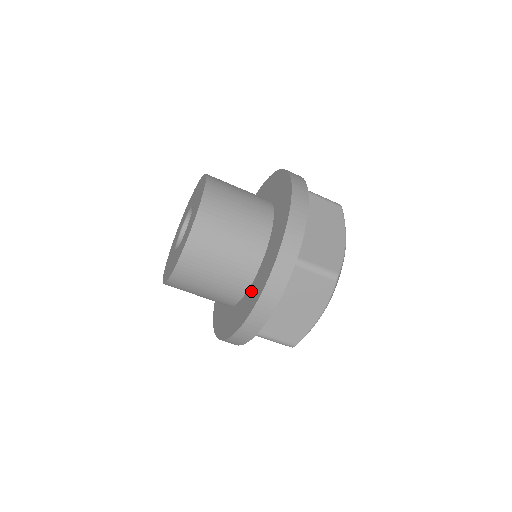
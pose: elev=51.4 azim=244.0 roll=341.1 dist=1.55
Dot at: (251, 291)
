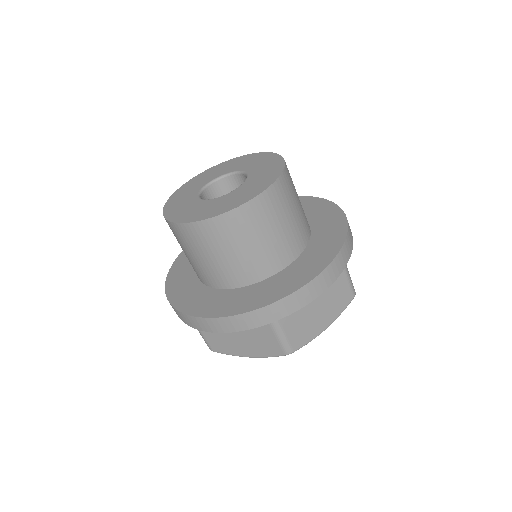
Dot at: (219, 296)
